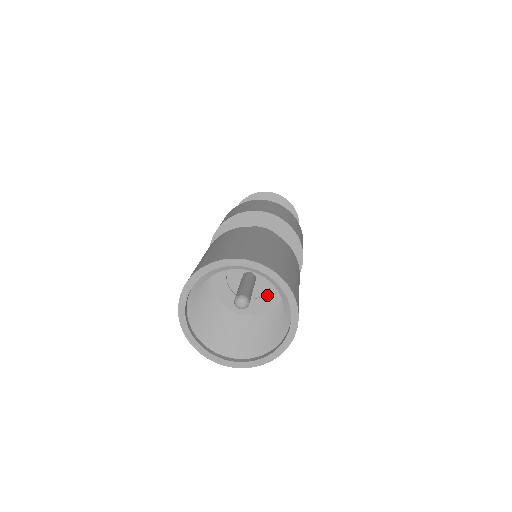
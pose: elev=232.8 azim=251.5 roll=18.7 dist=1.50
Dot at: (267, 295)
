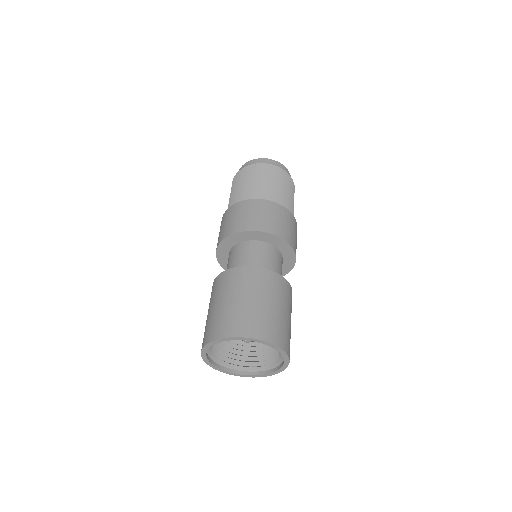
Dot at: occluded
